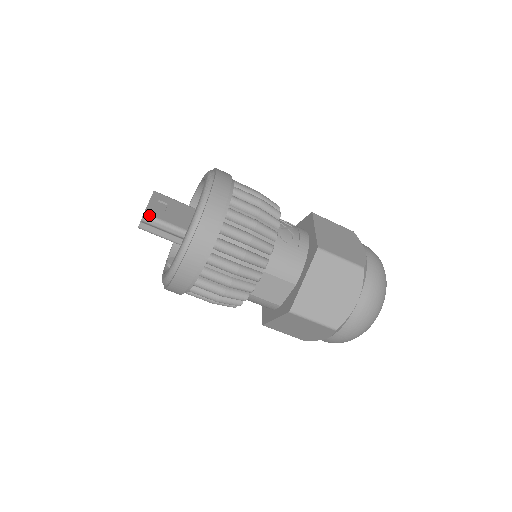
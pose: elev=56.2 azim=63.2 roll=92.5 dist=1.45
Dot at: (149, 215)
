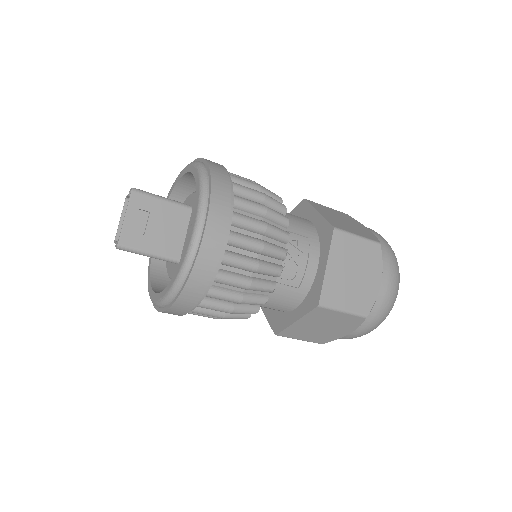
Dot at: (124, 247)
